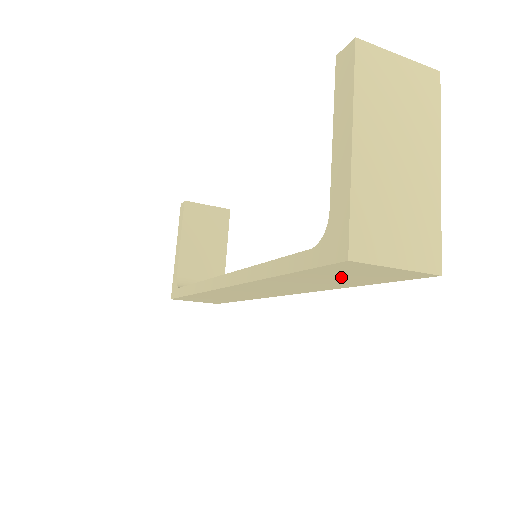
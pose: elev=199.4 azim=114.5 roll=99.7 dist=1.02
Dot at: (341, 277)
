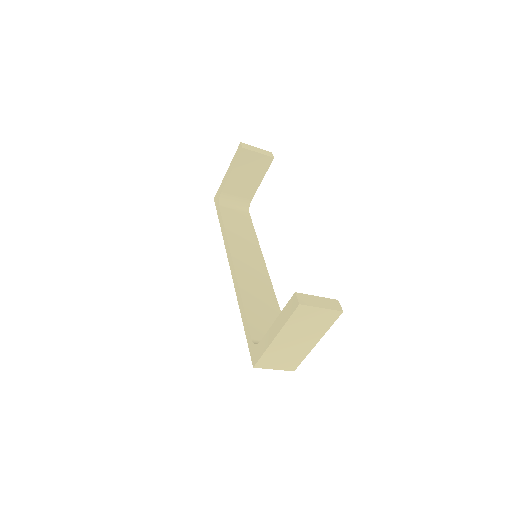
Dot at: occluded
